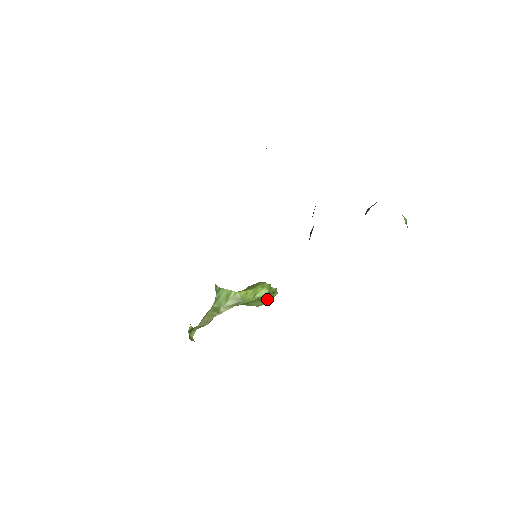
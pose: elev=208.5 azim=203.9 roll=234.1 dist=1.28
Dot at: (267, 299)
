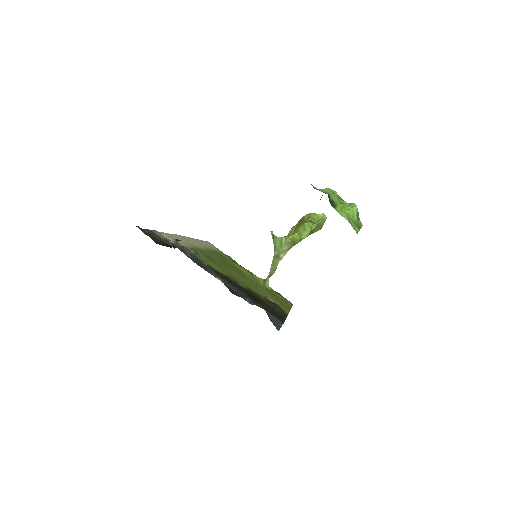
Dot at: (317, 229)
